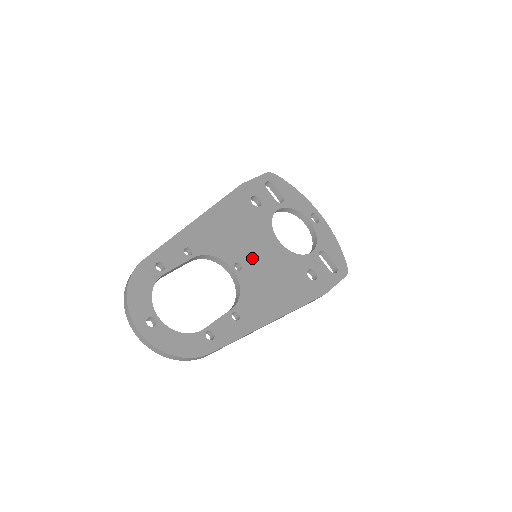
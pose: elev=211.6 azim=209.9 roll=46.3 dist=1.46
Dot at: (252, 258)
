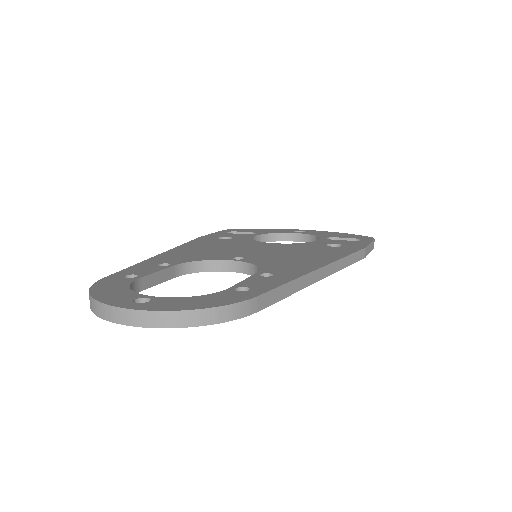
Dot at: (251, 253)
